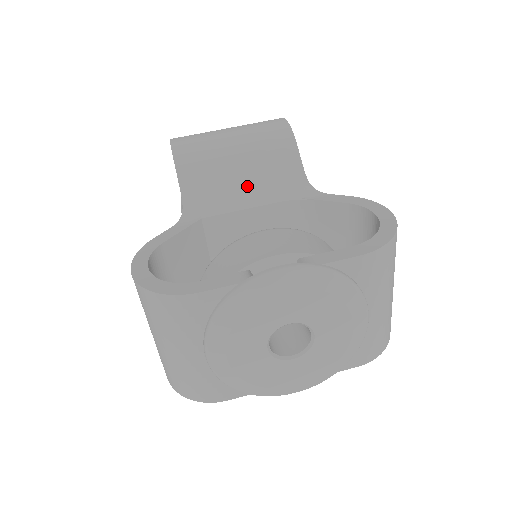
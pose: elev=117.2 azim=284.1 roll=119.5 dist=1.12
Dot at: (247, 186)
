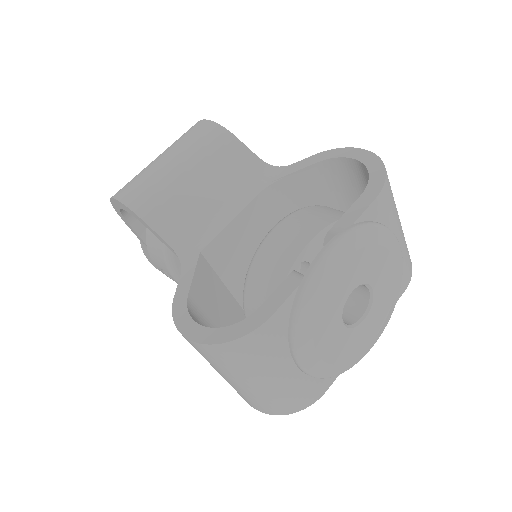
Dot at: (218, 199)
